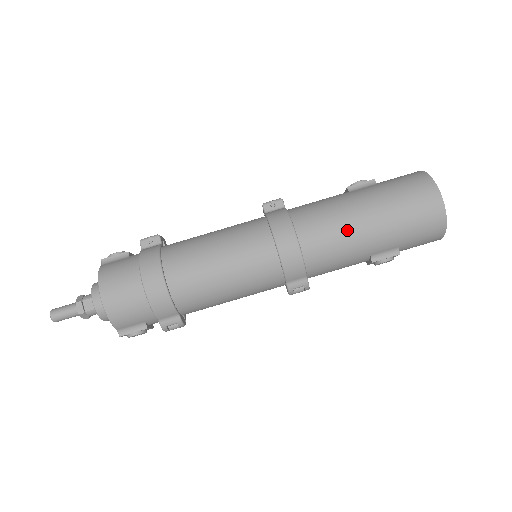
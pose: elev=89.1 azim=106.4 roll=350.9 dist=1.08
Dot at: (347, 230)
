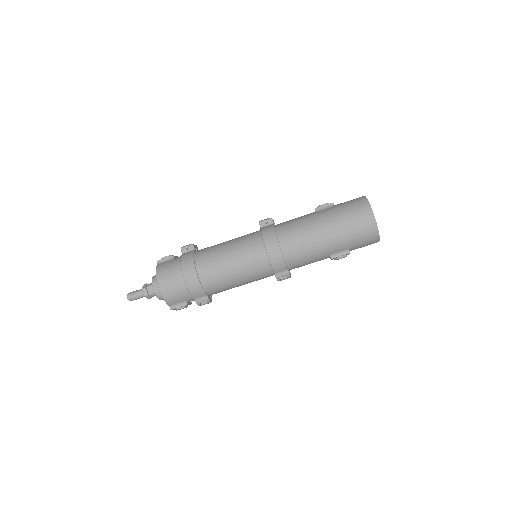
Dot at: (312, 239)
